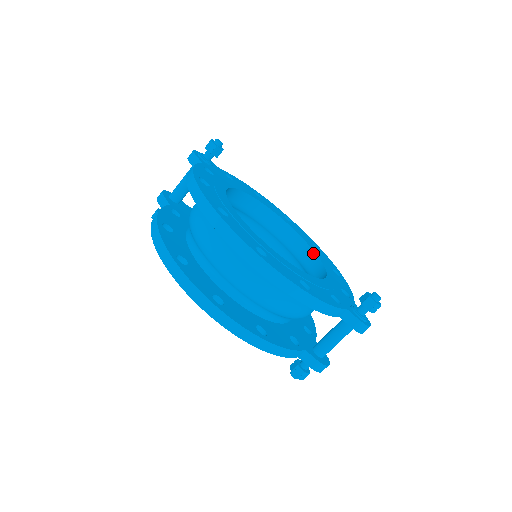
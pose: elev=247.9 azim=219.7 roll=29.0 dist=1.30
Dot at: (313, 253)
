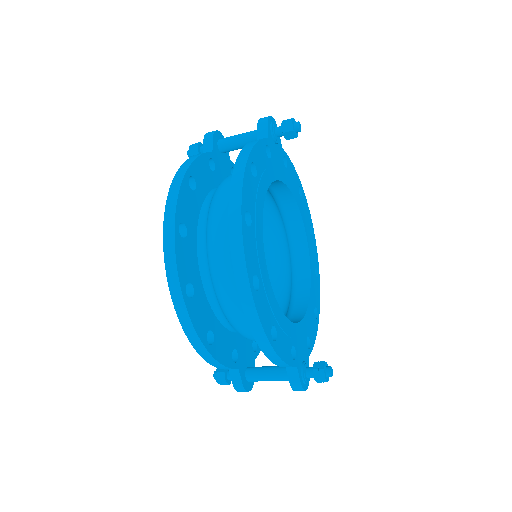
Dot at: (309, 282)
